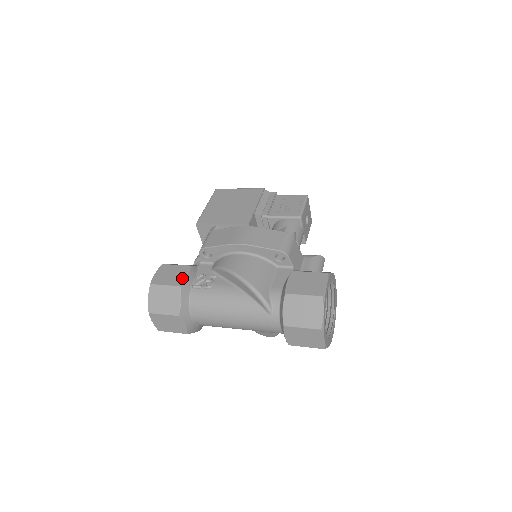
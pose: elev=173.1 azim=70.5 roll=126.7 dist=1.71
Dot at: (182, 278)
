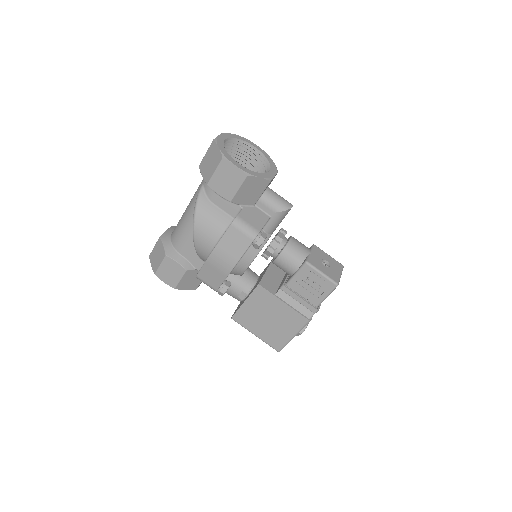
Dot at: occluded
